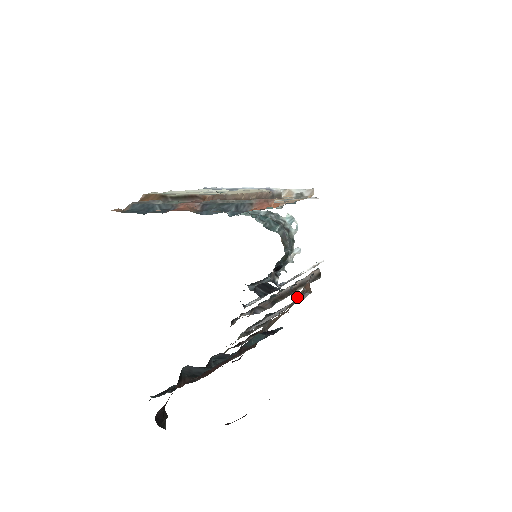
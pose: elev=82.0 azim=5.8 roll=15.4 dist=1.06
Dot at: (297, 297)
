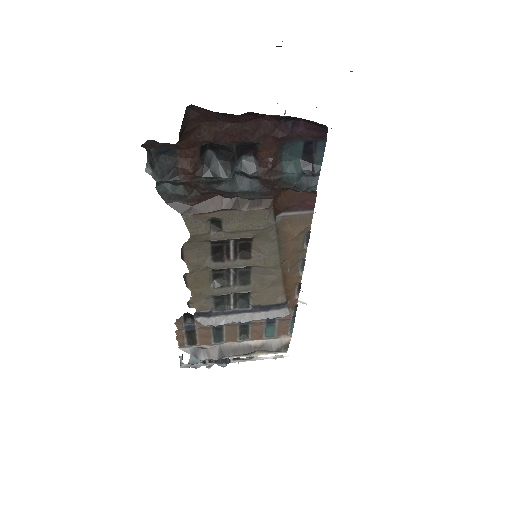
Dot at: (308, 240)
